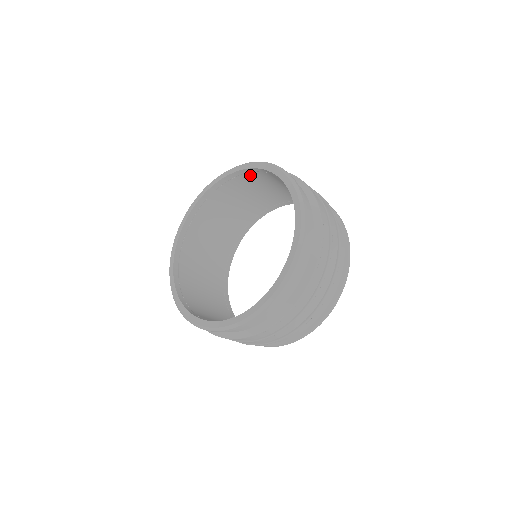
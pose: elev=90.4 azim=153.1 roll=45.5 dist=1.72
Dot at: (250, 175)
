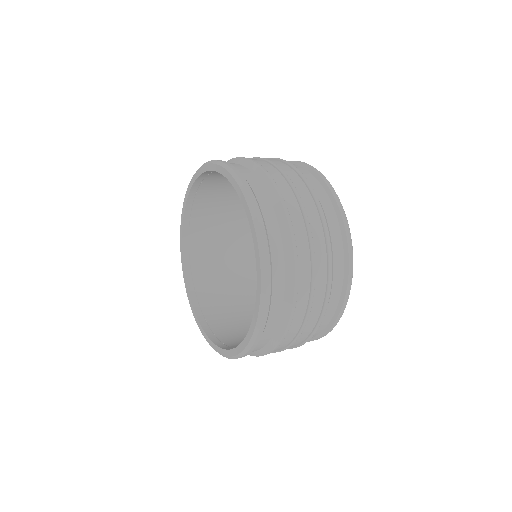
Dot at: occluded
